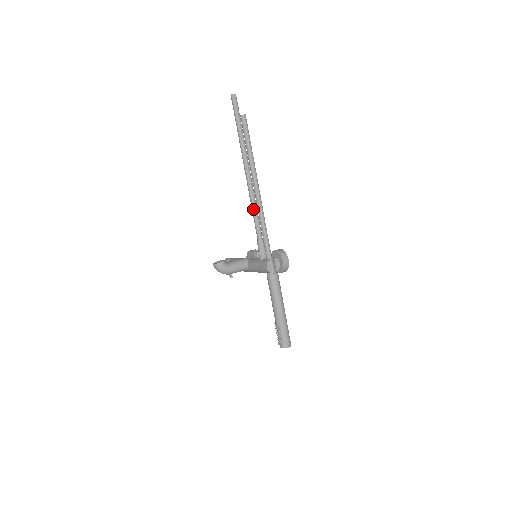
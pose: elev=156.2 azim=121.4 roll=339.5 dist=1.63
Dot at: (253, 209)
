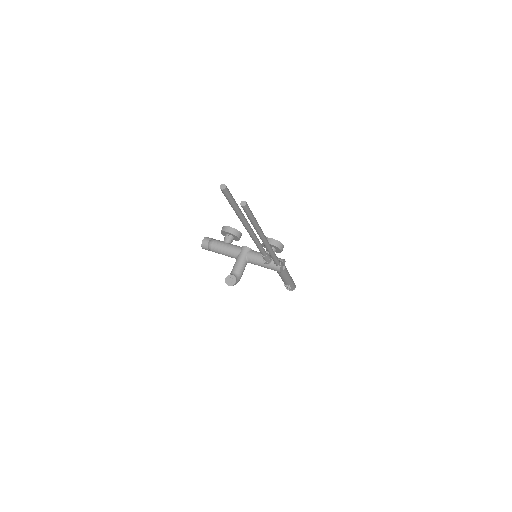
Dot at: (258, 245)
